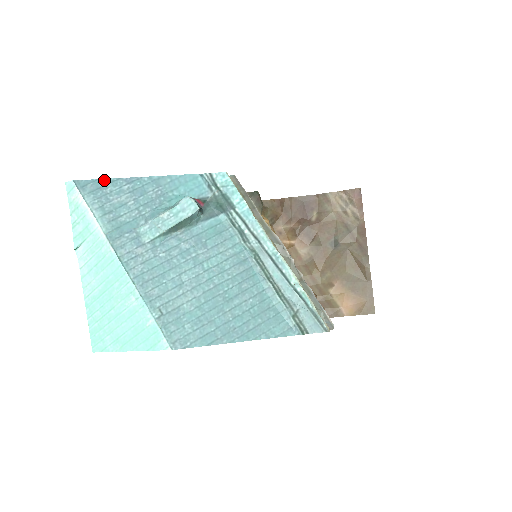
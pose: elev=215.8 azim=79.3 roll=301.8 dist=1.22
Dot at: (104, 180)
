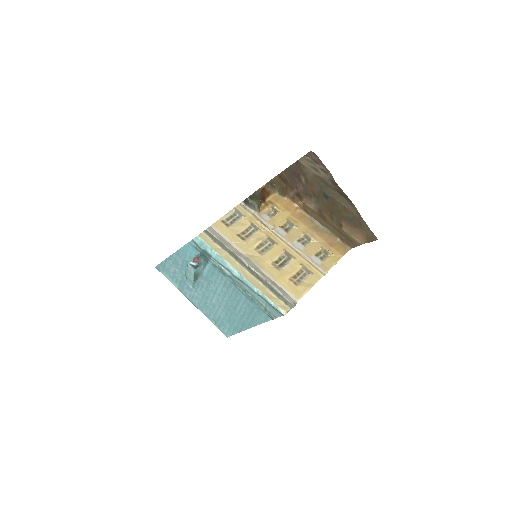
Dot at: (163, 262)
